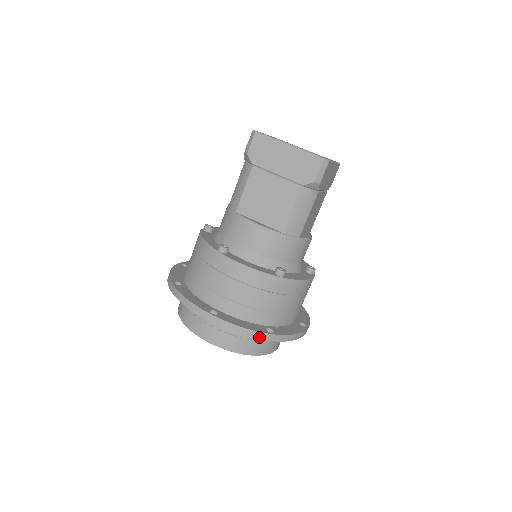
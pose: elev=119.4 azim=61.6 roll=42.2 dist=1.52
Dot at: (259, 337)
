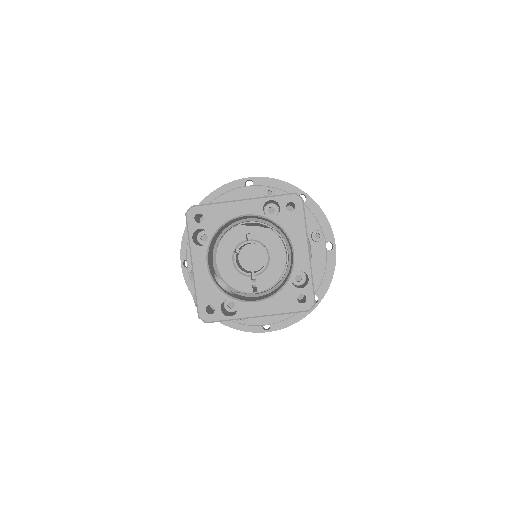
Dot at: (310, 312)
